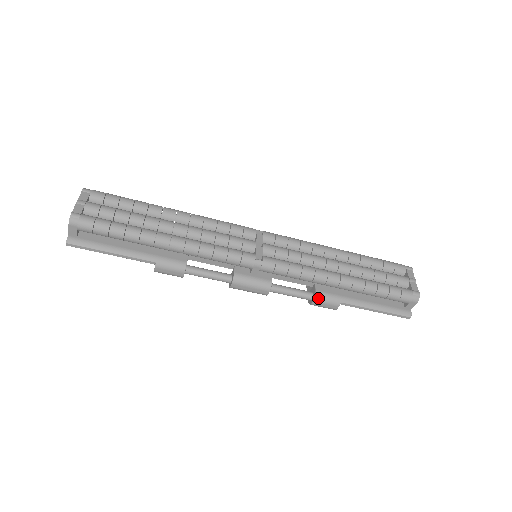
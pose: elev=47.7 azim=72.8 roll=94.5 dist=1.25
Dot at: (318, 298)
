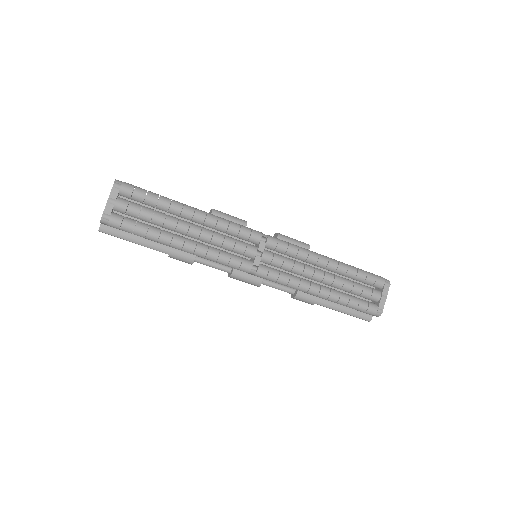
Dot at: (297, 298)
